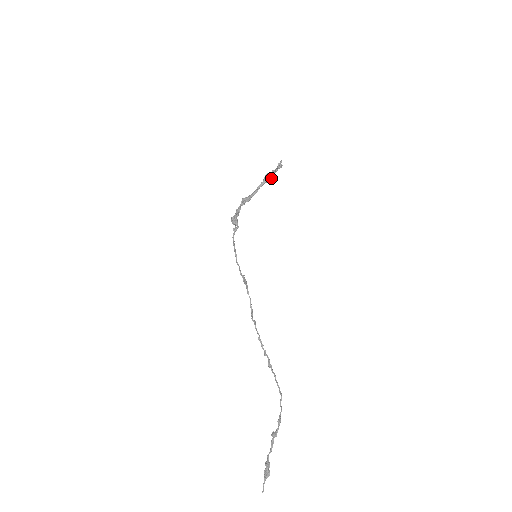
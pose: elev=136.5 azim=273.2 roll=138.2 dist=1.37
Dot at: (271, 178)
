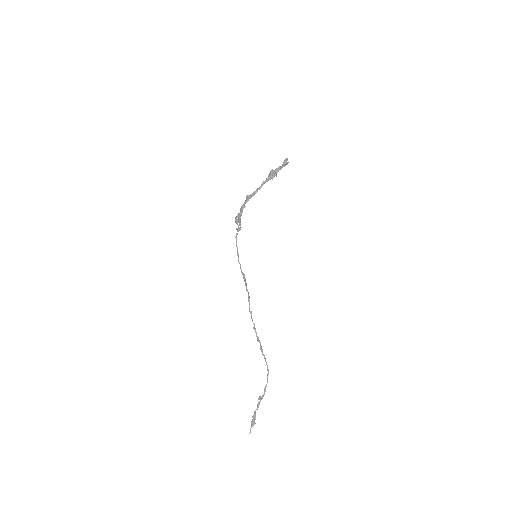
Dot at: (276, 175)
